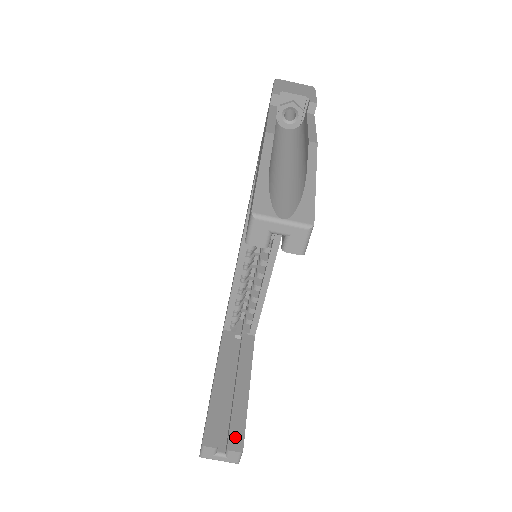
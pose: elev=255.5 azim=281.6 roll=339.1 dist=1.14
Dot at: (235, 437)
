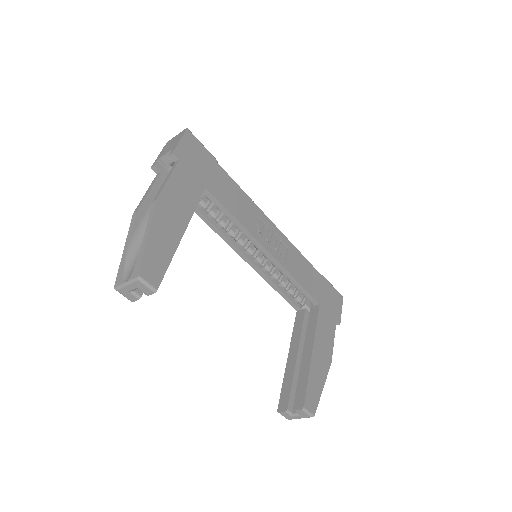
Dot at: (299, 398)
